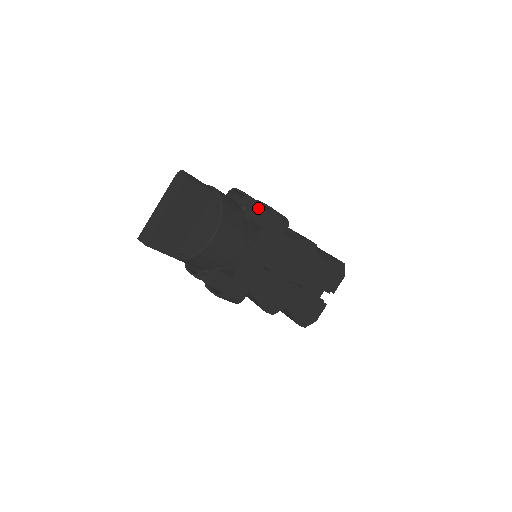
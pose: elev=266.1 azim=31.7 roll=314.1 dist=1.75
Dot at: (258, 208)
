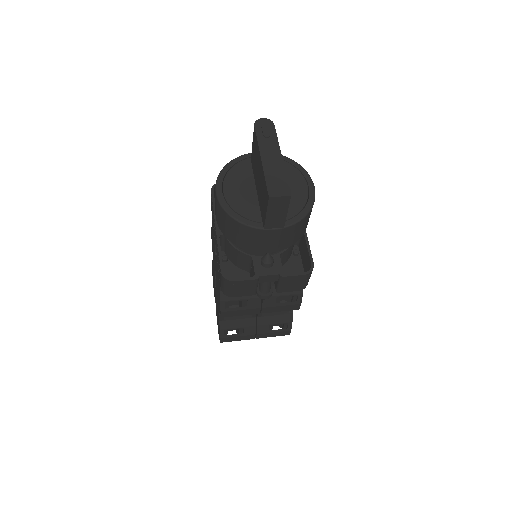
Dot at: occluded
